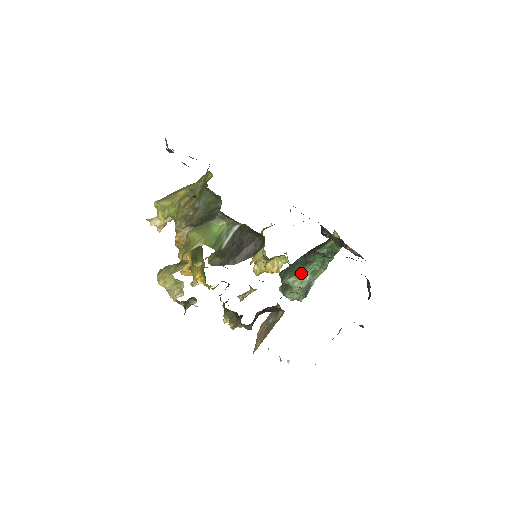
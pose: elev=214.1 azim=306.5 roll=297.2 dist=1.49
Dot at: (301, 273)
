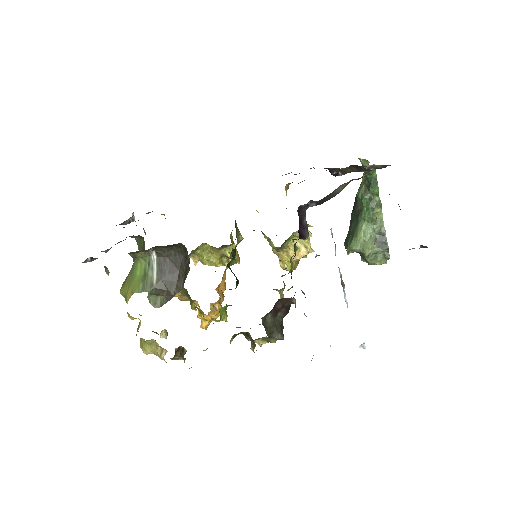
Dot at: (357, 230)
